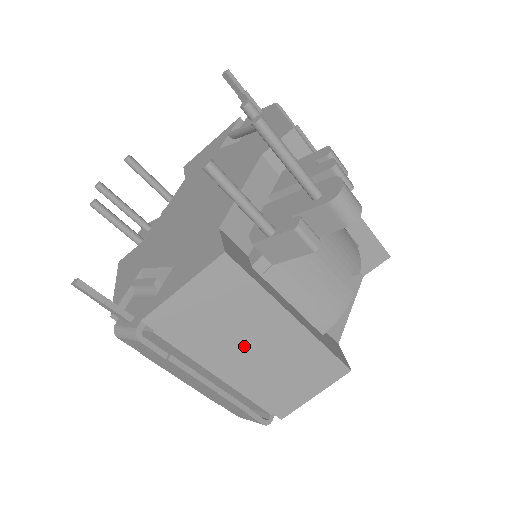
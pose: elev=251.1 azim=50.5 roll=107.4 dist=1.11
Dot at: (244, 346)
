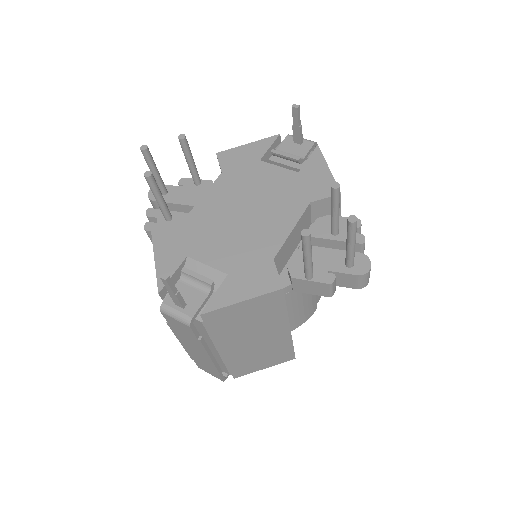
Dot at: (249, 338)
